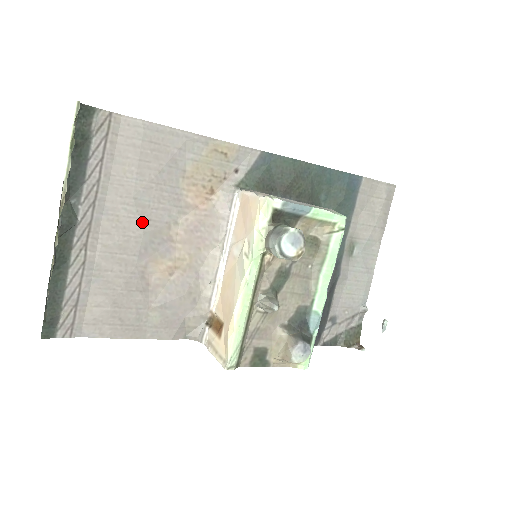
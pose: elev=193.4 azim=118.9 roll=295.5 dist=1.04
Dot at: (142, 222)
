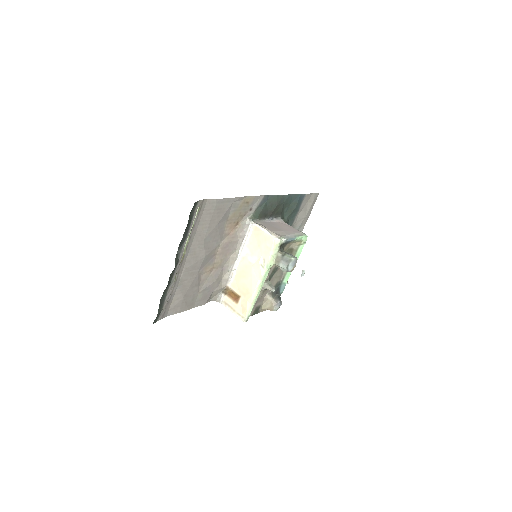
Dot at: (205, 251)
